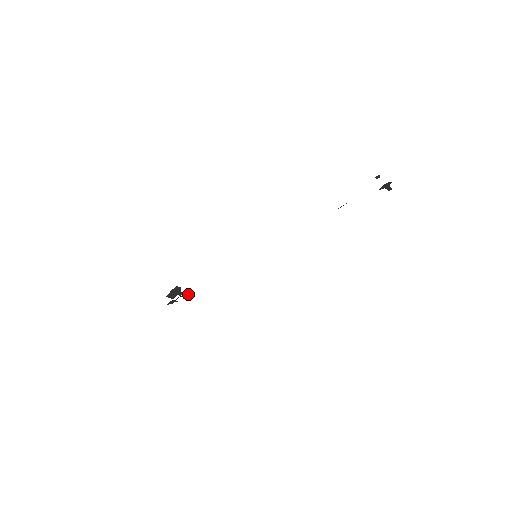
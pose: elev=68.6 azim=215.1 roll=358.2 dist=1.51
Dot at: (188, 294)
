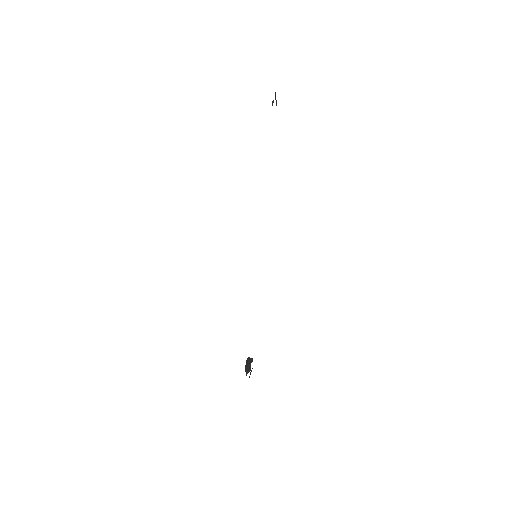
Dot at: occluded
